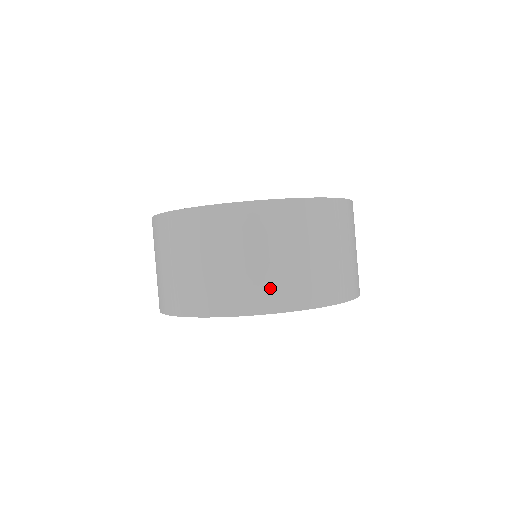
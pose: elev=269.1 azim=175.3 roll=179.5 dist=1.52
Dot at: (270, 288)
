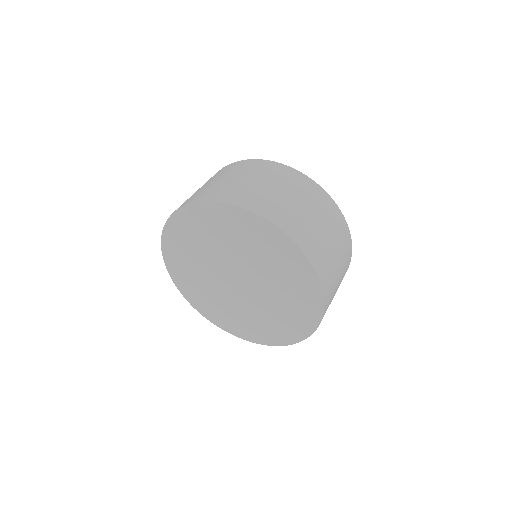
Dot at: (190, 198)
